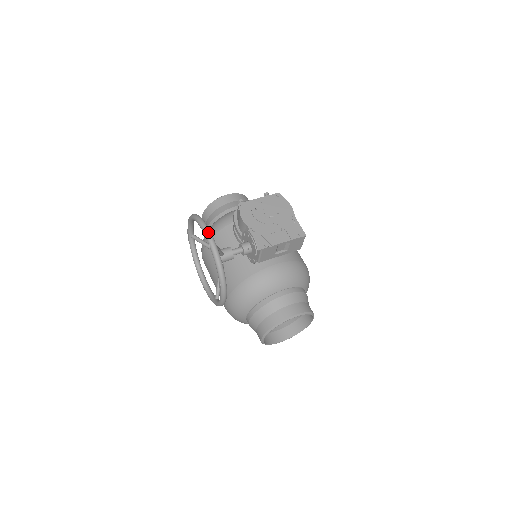
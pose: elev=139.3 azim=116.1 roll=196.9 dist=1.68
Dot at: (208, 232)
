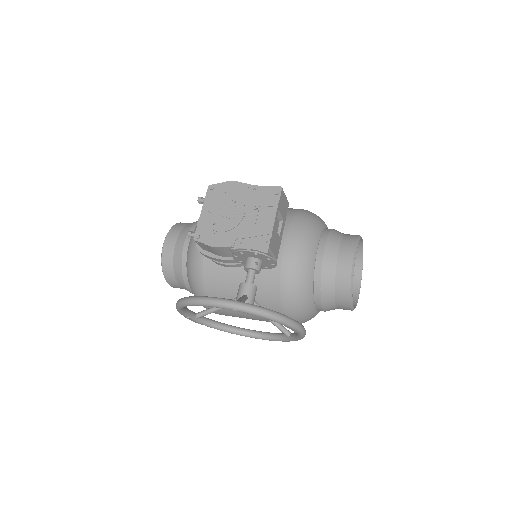
Dot at: (217, 301)
